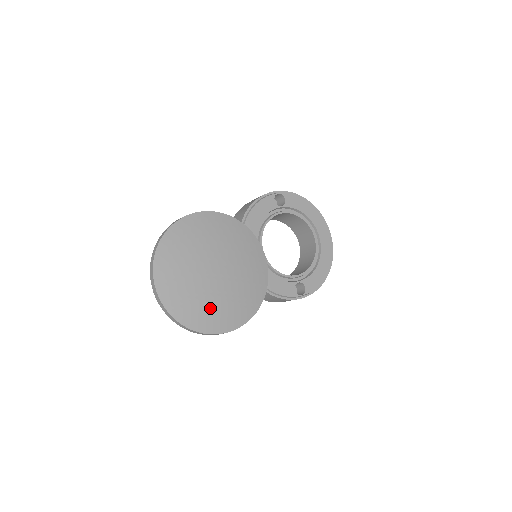
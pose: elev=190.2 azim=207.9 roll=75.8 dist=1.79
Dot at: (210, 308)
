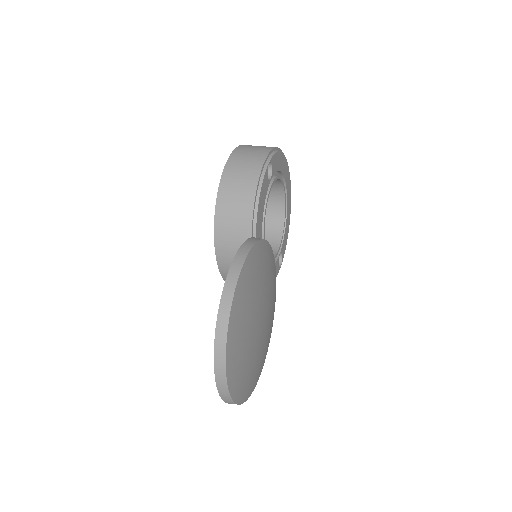
Dot at: (260, 362)
